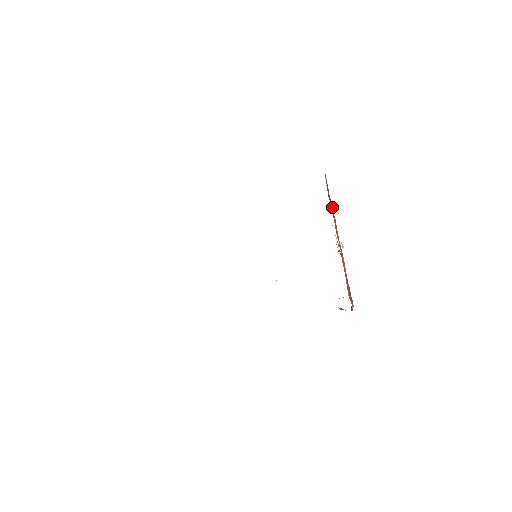
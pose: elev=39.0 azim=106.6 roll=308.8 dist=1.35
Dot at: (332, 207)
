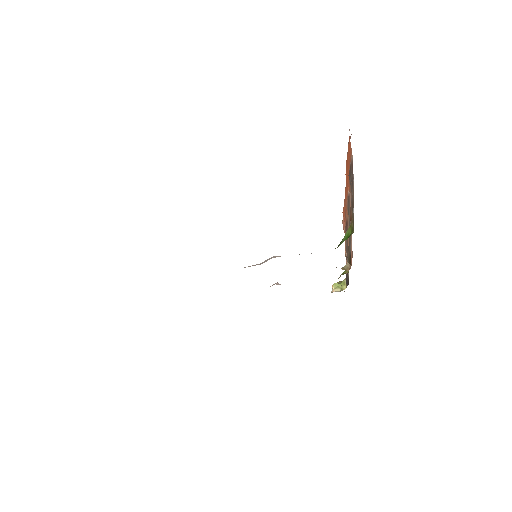
Dot at: (350, 196)
